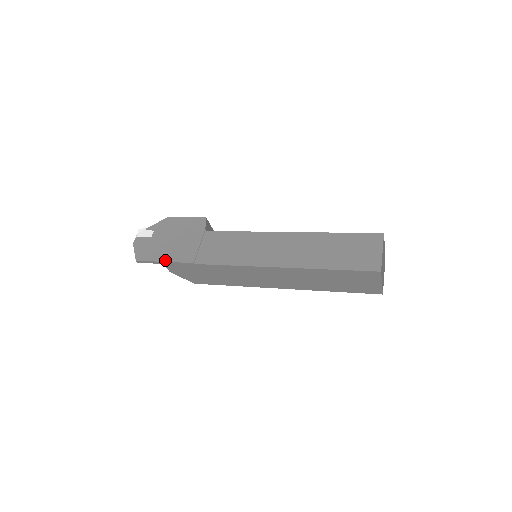
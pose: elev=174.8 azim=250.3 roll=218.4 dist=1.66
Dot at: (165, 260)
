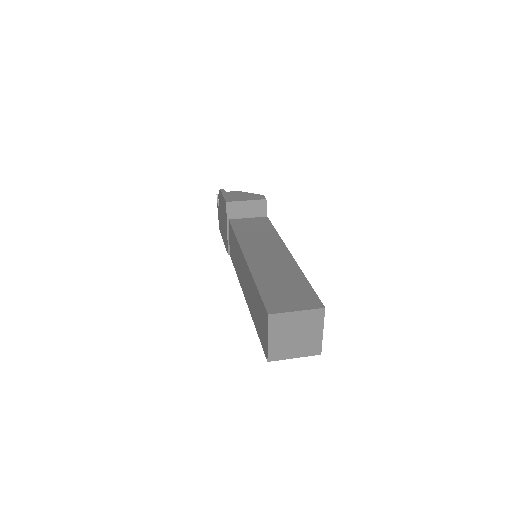
Dot at: (223, 241)
